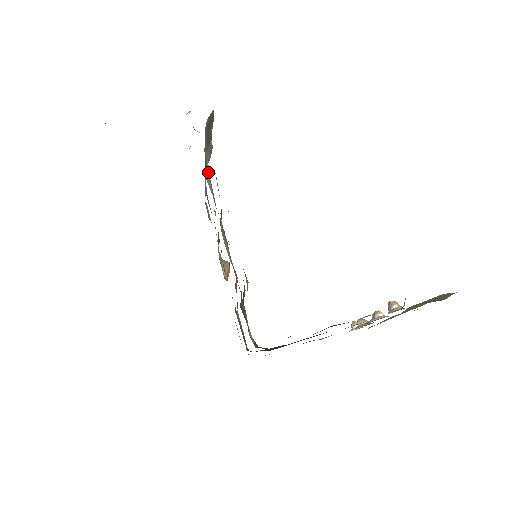
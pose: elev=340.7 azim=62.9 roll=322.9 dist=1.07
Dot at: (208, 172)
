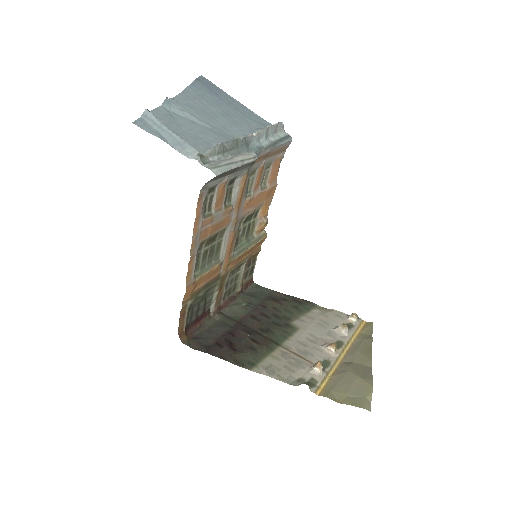
Dot at: (246, 174)
